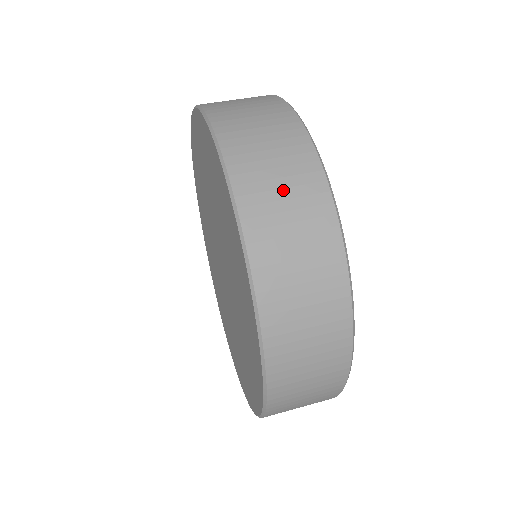
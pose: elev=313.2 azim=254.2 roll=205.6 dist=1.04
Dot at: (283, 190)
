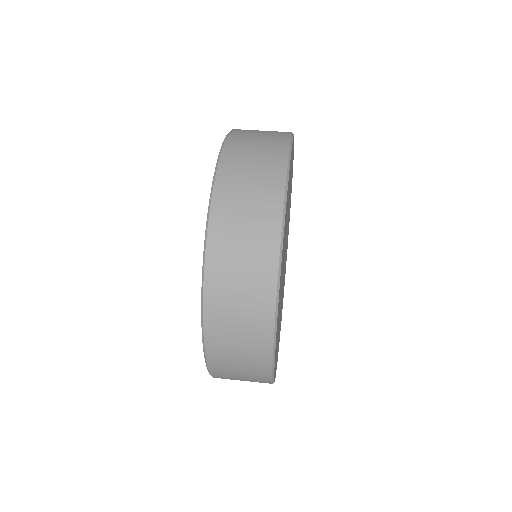
Dot at: (248, 203)
